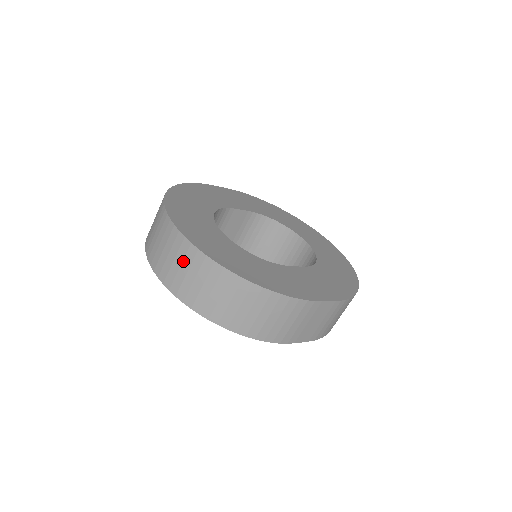
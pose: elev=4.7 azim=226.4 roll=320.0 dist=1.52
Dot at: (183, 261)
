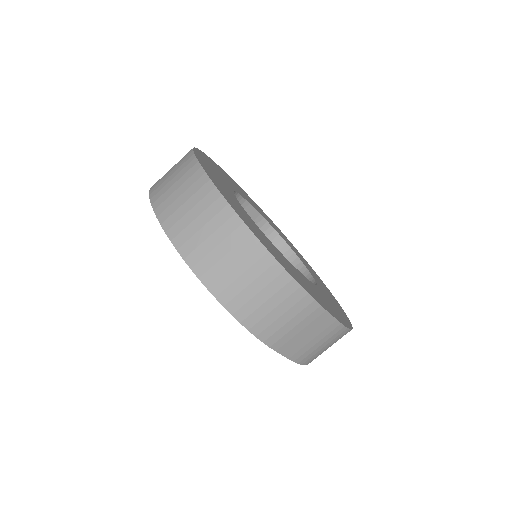
Dot at: (197, 204)
